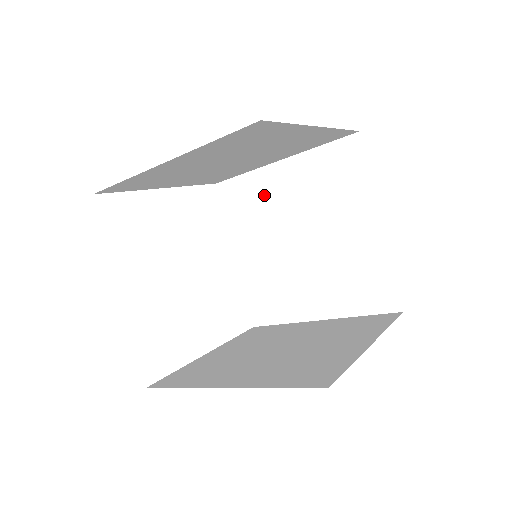
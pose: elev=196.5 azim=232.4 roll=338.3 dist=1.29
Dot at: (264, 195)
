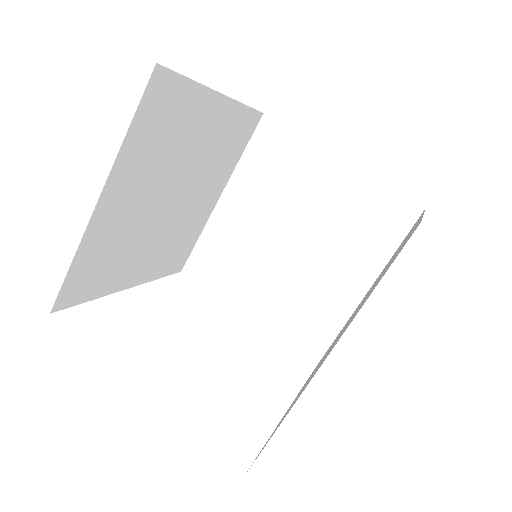
Dot at: occluded
